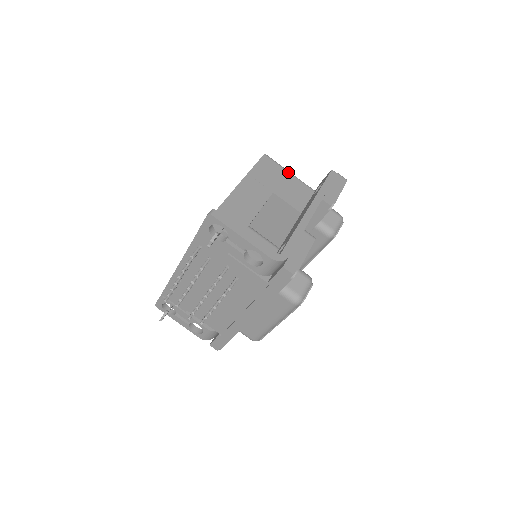
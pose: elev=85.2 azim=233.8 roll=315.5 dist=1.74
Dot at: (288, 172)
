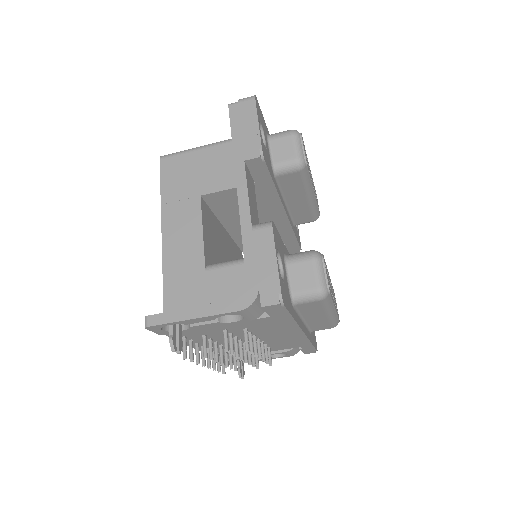
Dot at: (197, 150)
